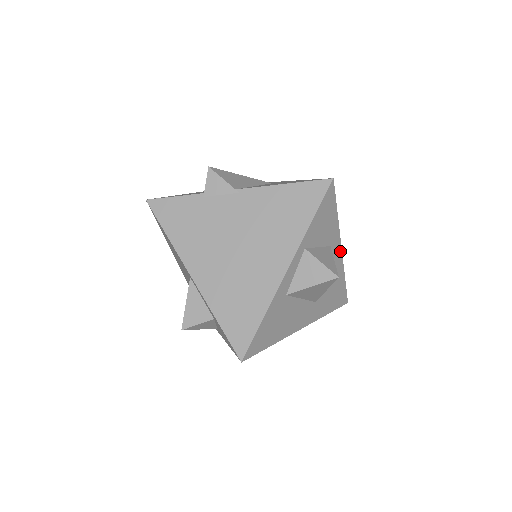
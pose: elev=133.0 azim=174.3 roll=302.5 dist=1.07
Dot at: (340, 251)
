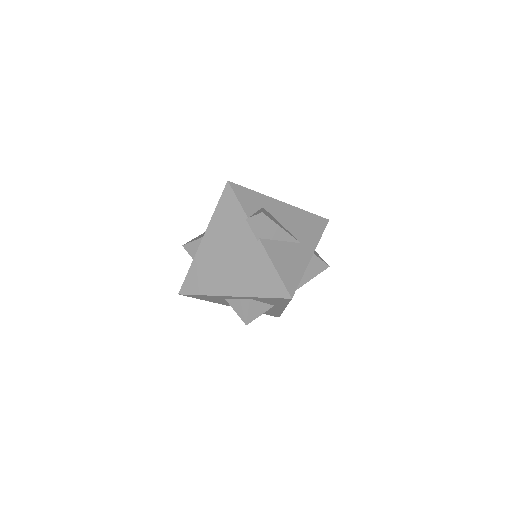
Dot at: (283, 309)
